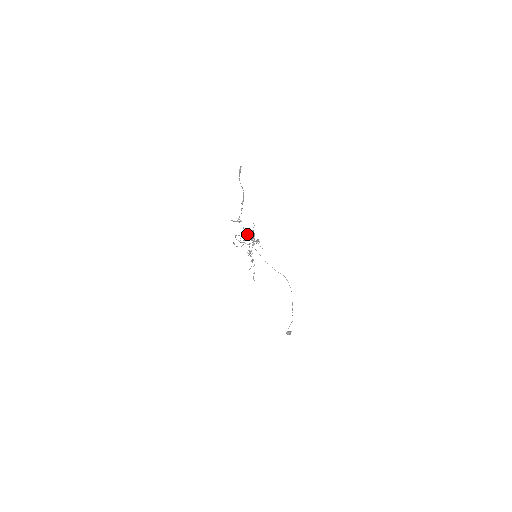
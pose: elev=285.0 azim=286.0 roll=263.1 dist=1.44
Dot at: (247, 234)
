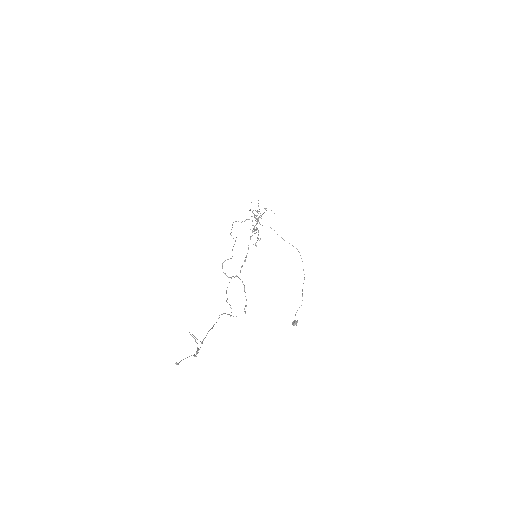
Dot at: (223, 313)
